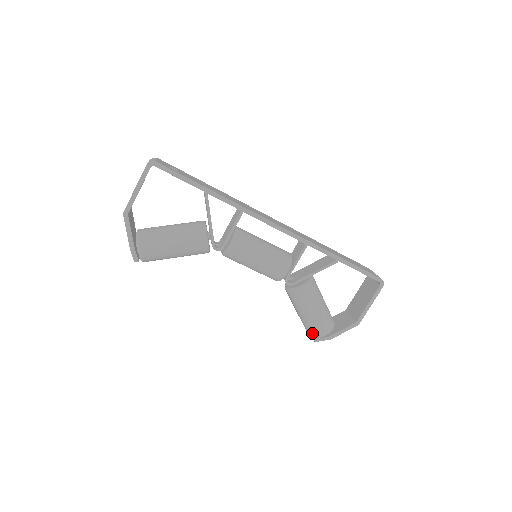
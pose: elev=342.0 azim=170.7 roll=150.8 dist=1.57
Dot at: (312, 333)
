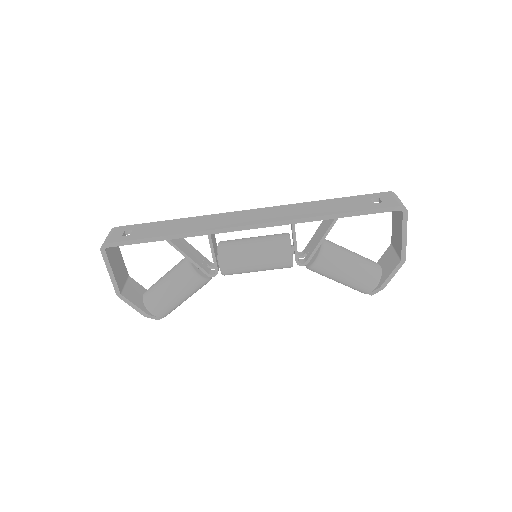
Dot at: (361, 292)
